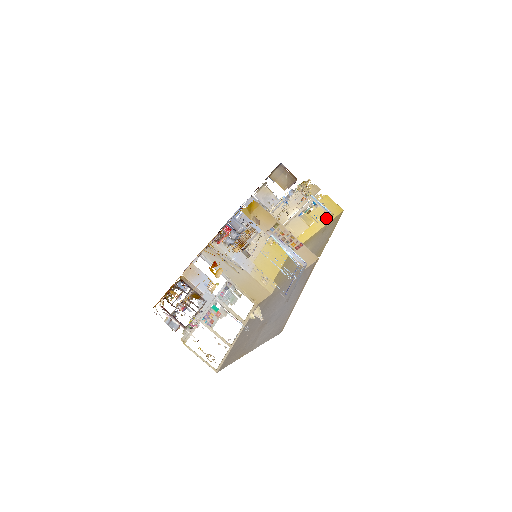
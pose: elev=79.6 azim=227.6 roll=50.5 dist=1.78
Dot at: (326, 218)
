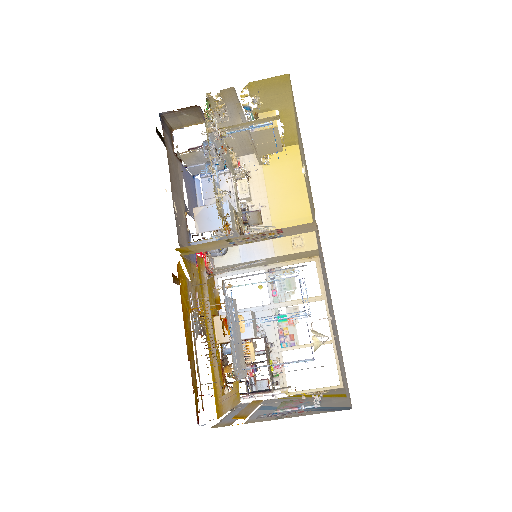
Dot at: occluded
